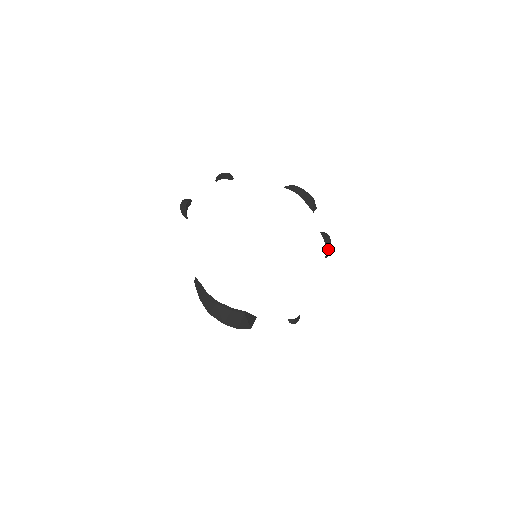
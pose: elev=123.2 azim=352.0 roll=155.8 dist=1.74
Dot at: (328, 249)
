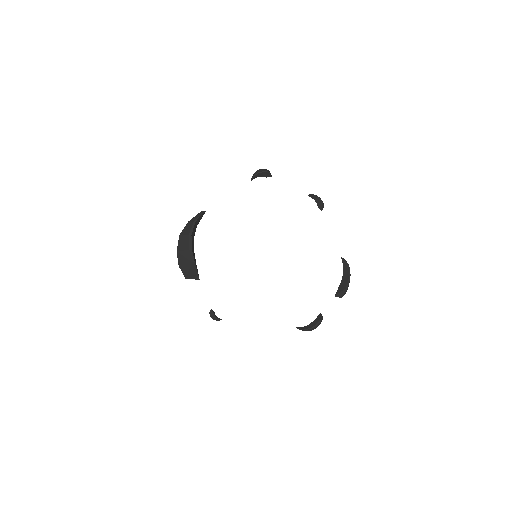
Dot at: (307, 326)
